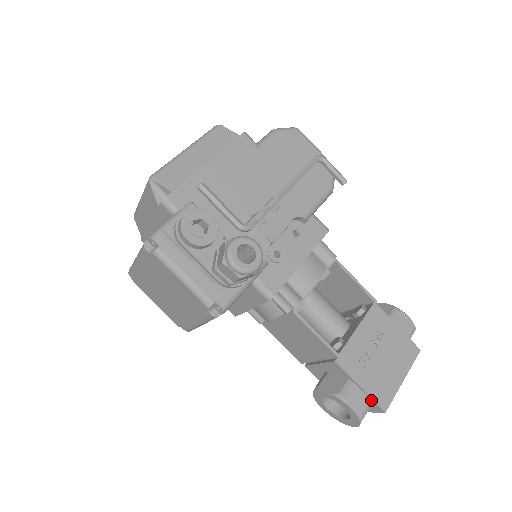
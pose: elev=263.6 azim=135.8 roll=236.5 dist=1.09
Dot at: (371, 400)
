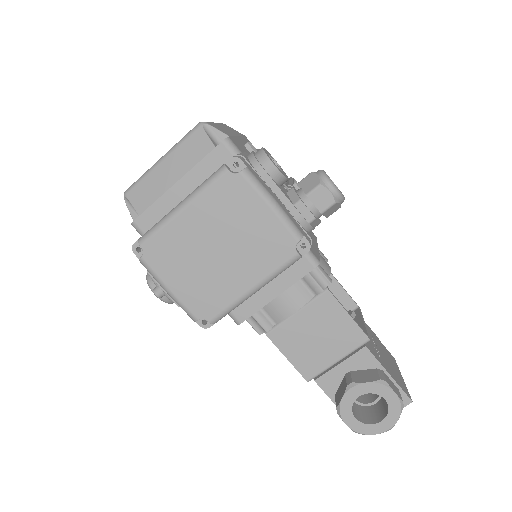
Dot at: (399, 390)
